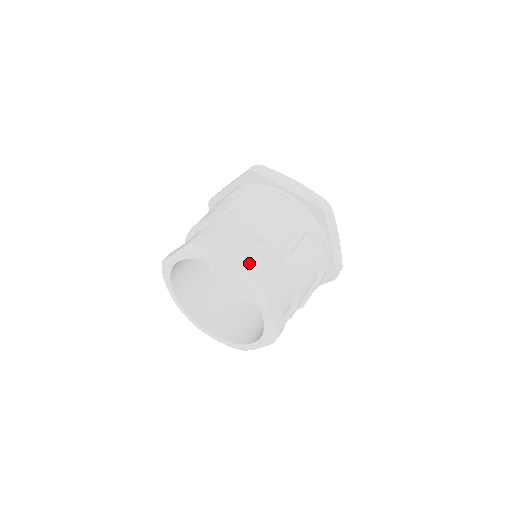
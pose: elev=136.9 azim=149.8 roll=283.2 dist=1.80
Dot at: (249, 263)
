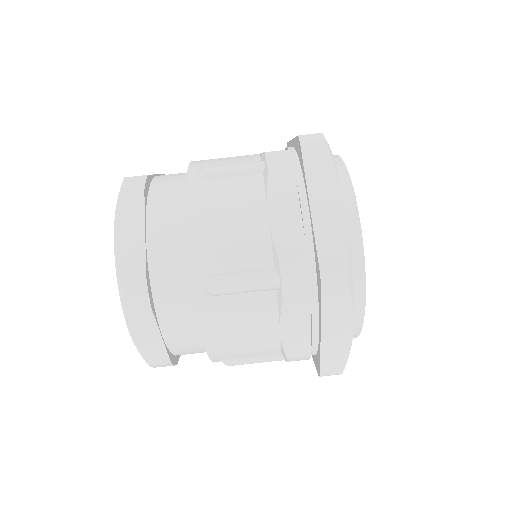
Dot at: (161, 354)
